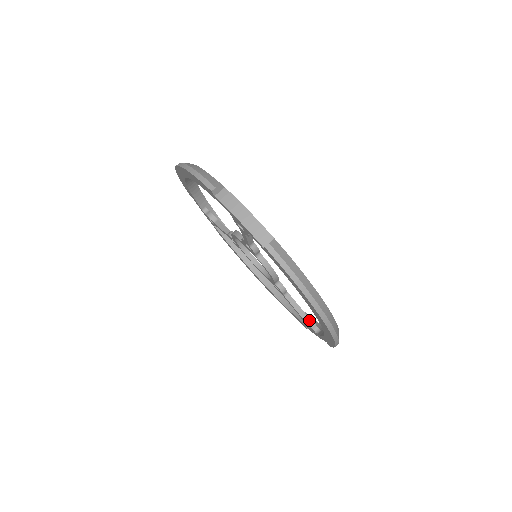
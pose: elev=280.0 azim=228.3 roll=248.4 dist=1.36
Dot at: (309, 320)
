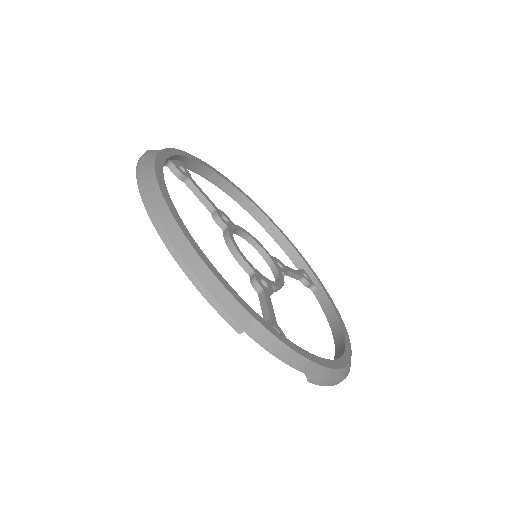
Dot at: (306, 283)
